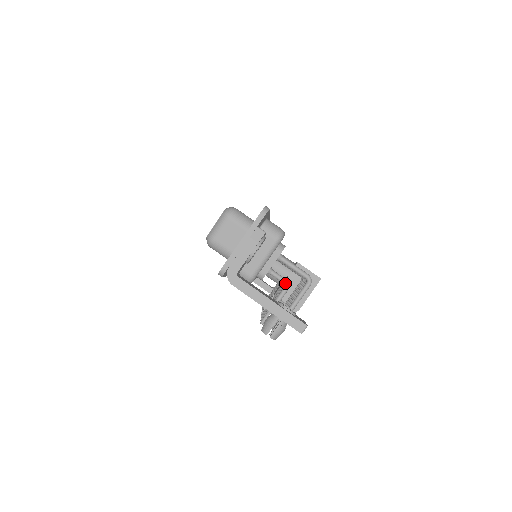
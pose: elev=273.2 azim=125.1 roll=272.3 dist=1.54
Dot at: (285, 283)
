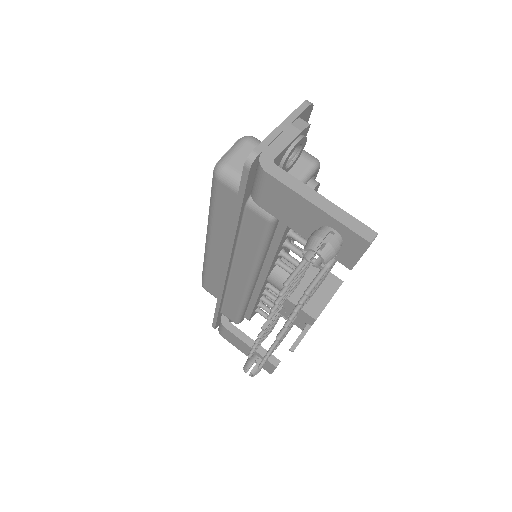
Dot at: occluded
